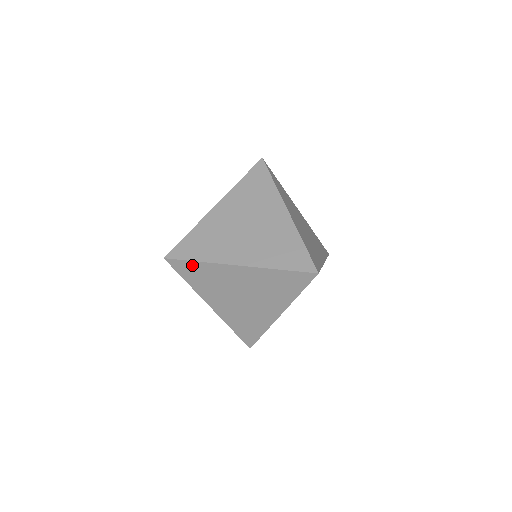
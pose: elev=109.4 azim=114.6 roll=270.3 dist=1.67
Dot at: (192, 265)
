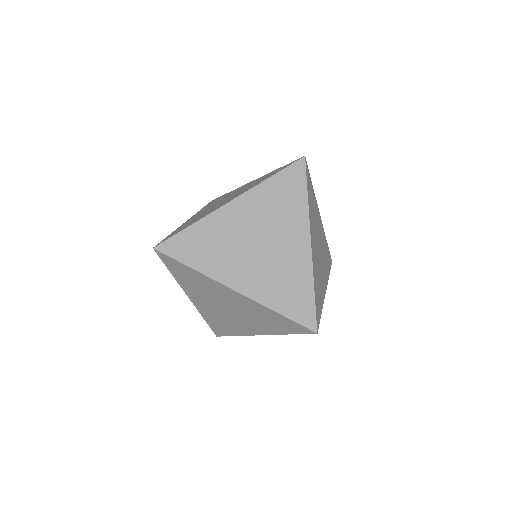
Dot at: (183, 267)
